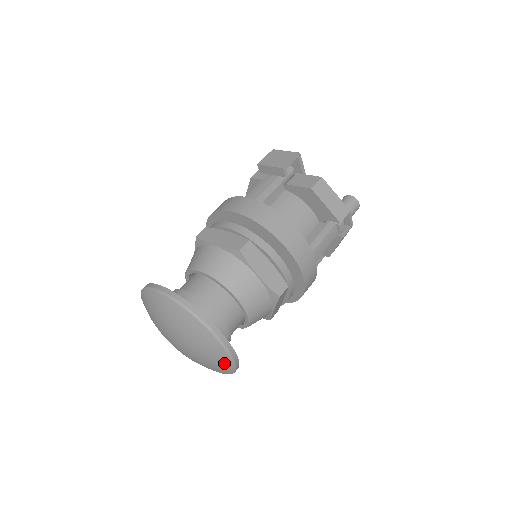
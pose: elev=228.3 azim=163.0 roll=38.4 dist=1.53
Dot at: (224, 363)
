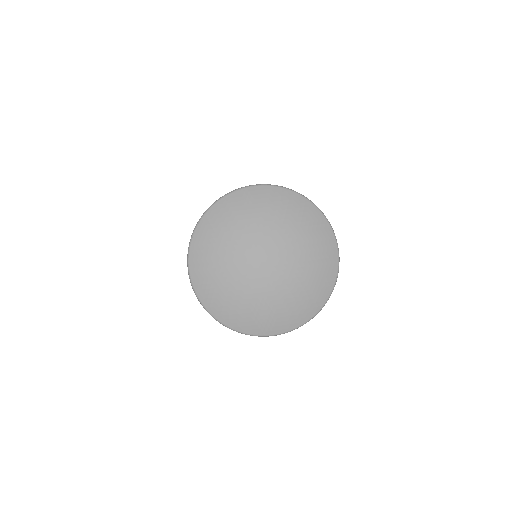
Dot at: (329, 268)
